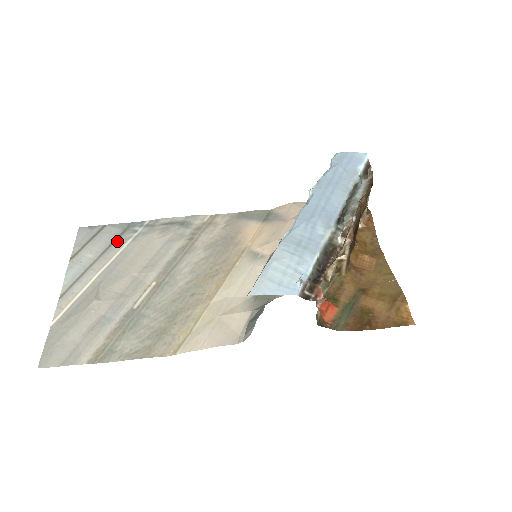
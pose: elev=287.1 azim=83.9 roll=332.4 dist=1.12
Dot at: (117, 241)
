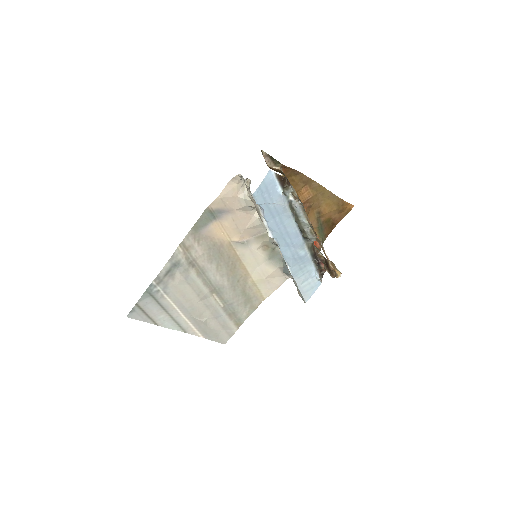
Dot at: (160, 302)
